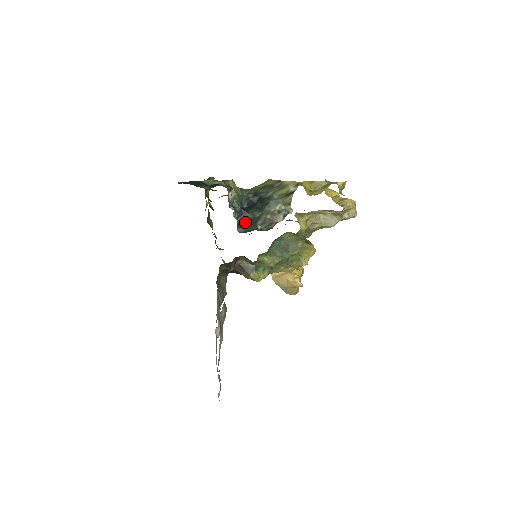
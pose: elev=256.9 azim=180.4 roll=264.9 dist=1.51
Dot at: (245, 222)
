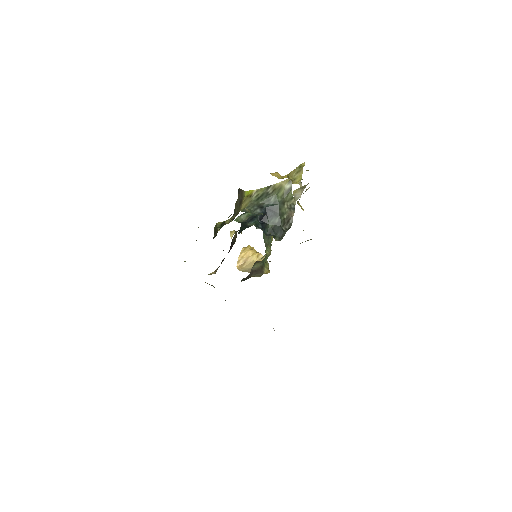
Dot at: (272, 232)
